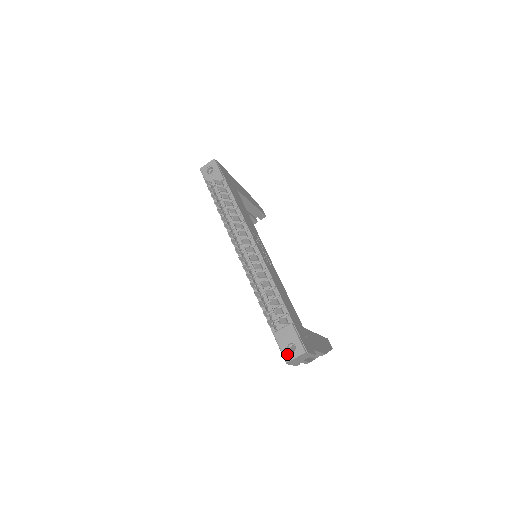
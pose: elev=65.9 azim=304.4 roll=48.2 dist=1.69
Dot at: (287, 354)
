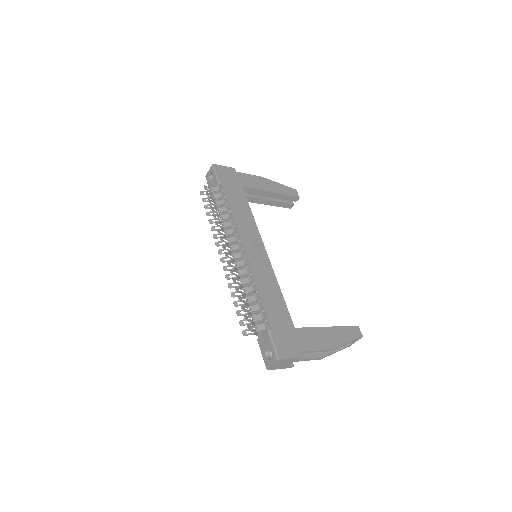
Dot at: (266, 361)
